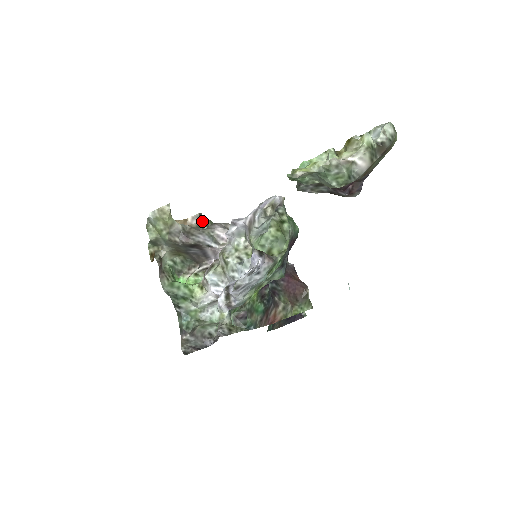
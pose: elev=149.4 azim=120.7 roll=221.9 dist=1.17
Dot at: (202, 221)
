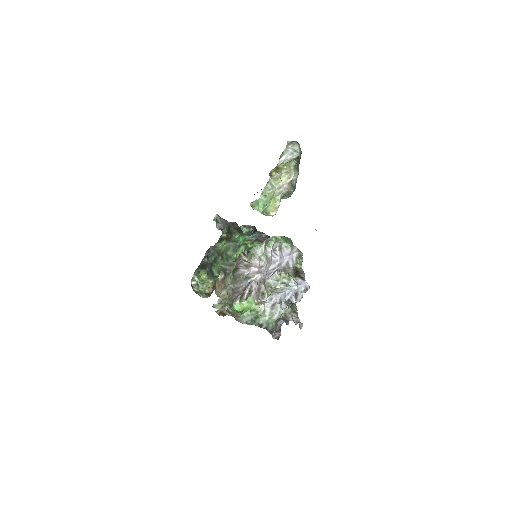
Dot at: (224, 271)
